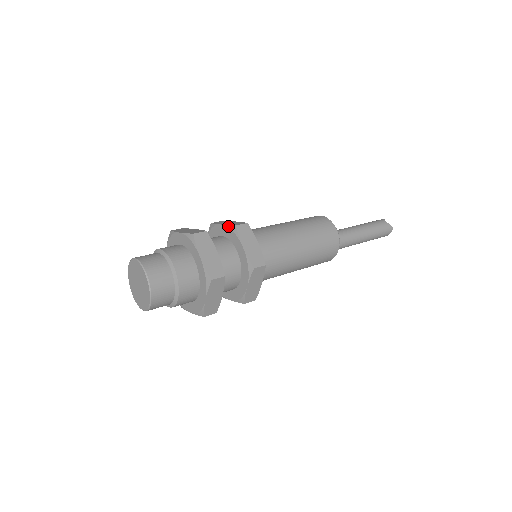
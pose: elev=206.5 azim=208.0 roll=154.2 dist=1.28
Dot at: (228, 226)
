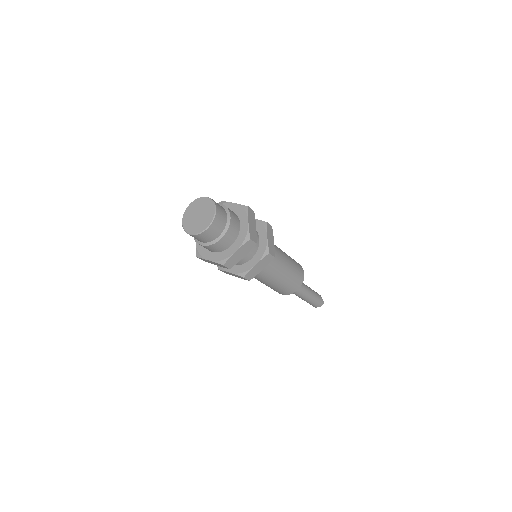
Dot at: (260, 221)
